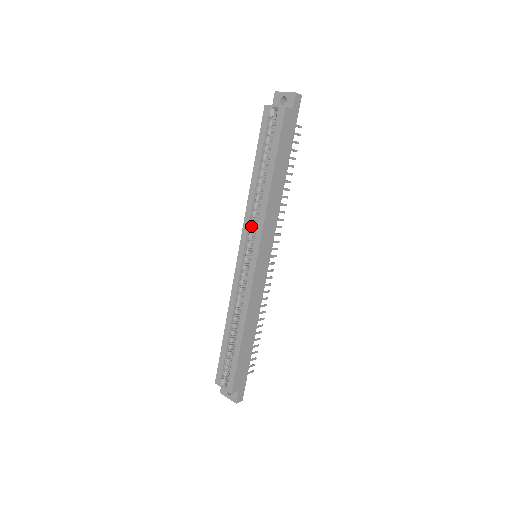
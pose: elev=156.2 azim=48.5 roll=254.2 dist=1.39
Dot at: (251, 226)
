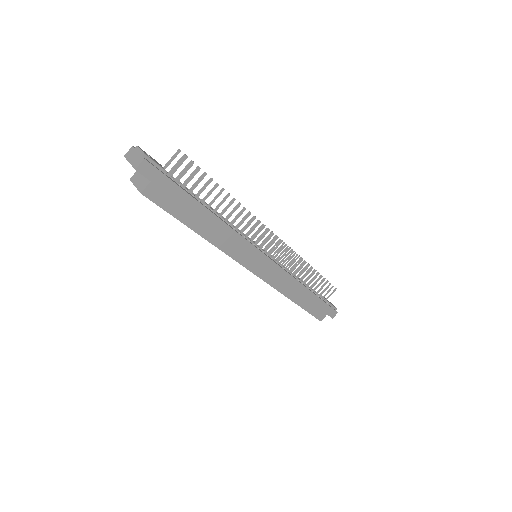
Dot at: occluded
